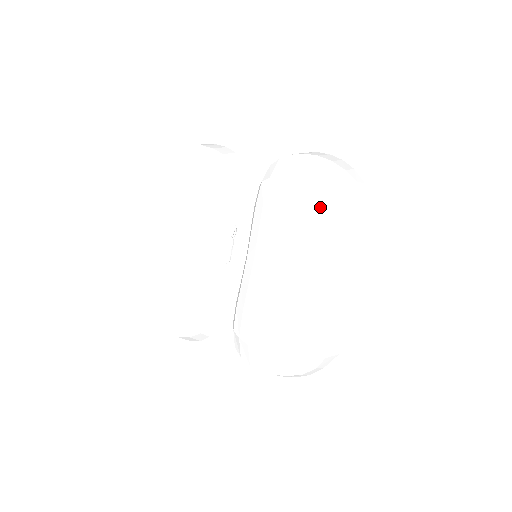
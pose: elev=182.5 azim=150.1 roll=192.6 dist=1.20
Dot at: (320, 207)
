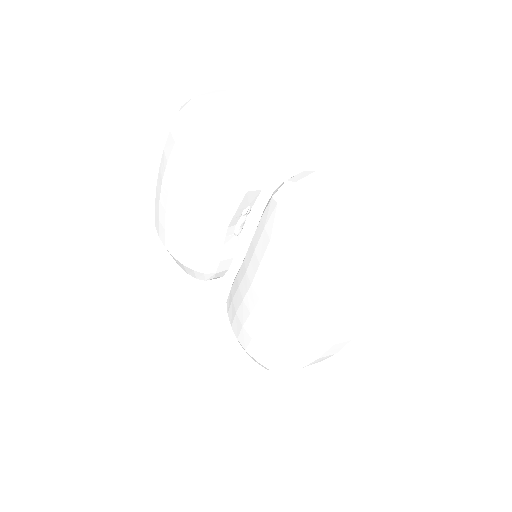
Dot at: (308, 277)
